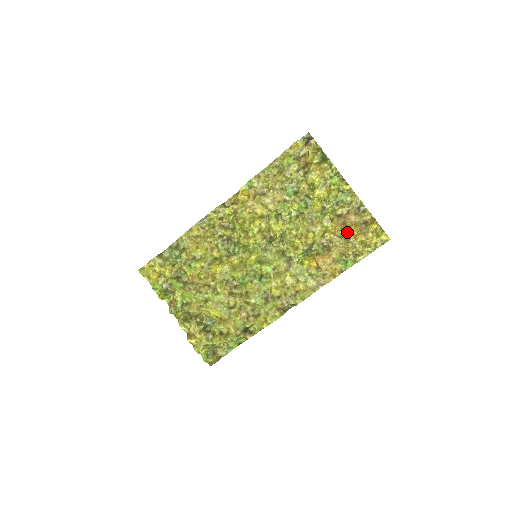
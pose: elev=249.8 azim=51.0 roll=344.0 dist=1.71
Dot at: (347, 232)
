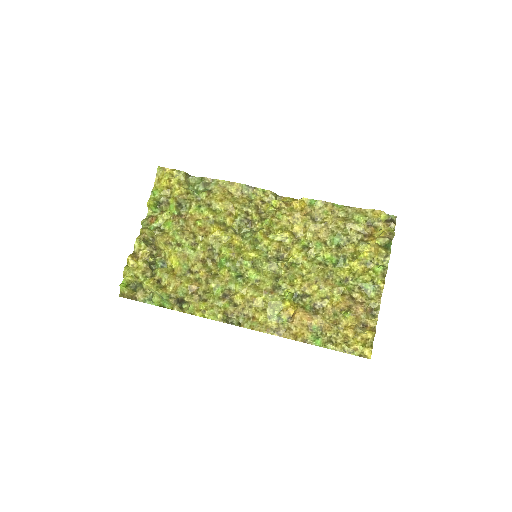
Dot at: (344, 316)
